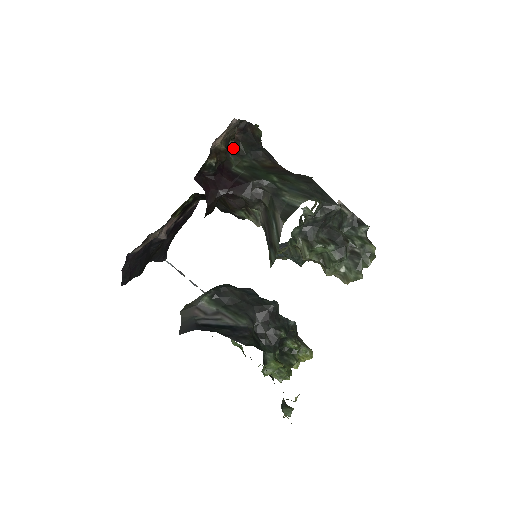
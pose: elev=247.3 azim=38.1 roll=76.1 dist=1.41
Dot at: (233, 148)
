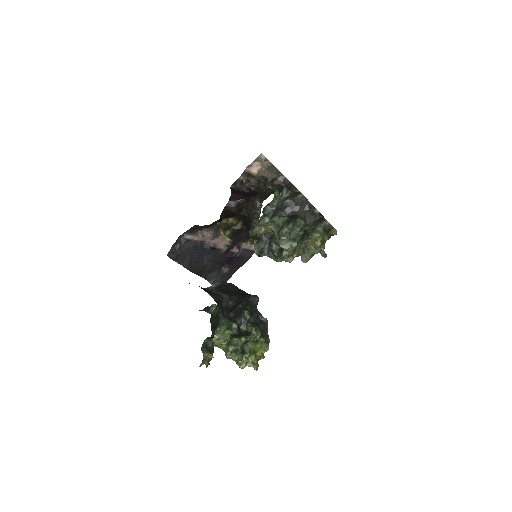
Dot at: (269, 188)
